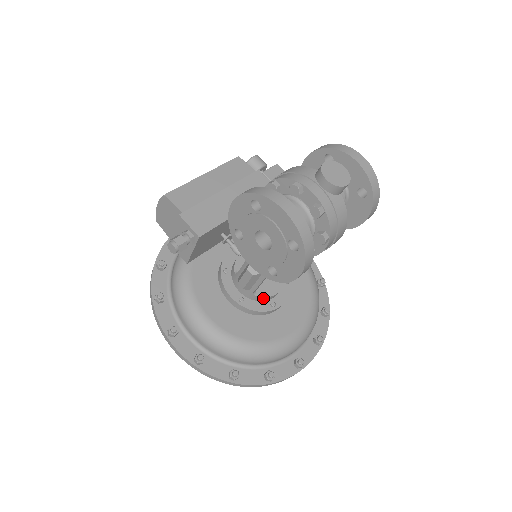
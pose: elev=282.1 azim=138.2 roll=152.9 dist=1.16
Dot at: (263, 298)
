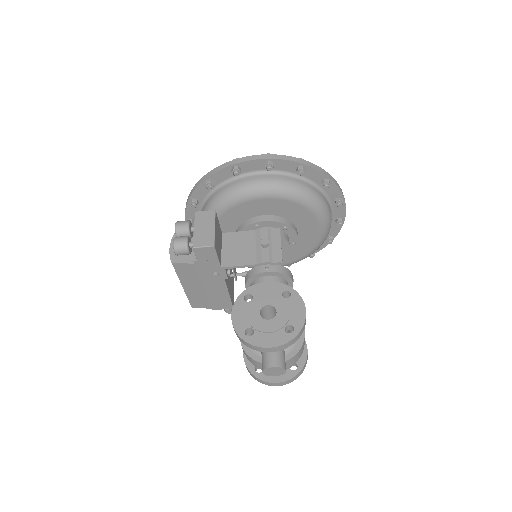
Dot at: (285, 253)
